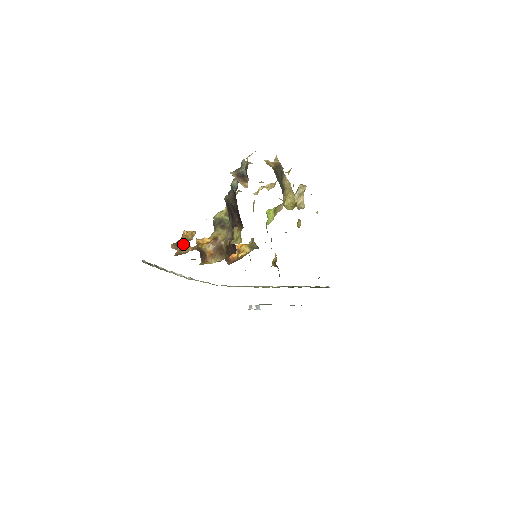
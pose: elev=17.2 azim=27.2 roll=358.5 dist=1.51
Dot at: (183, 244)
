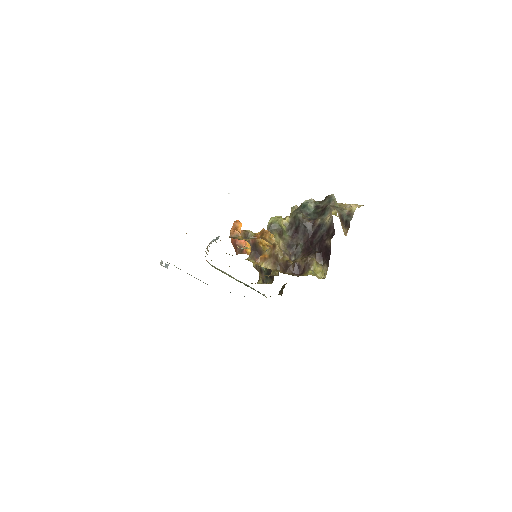
Dot at: (254, 238)
